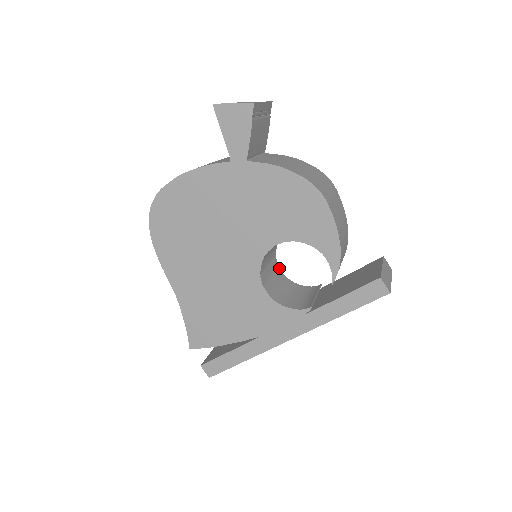
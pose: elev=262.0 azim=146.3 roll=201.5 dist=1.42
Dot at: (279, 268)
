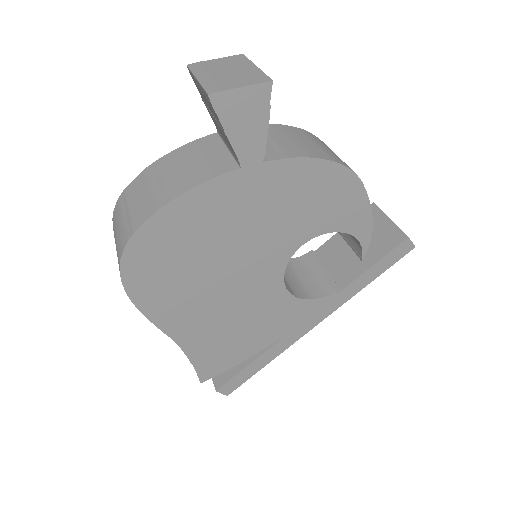
Dot at: occluded
